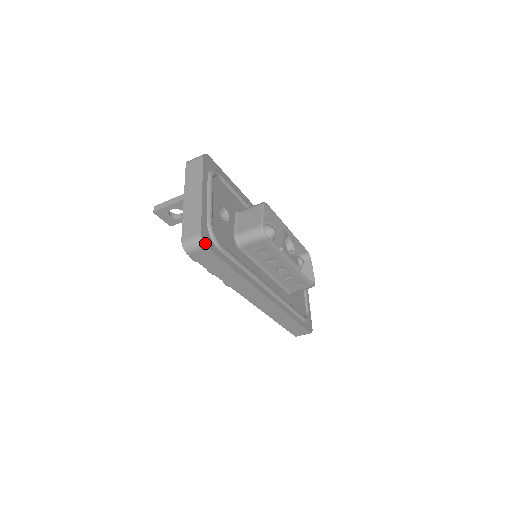
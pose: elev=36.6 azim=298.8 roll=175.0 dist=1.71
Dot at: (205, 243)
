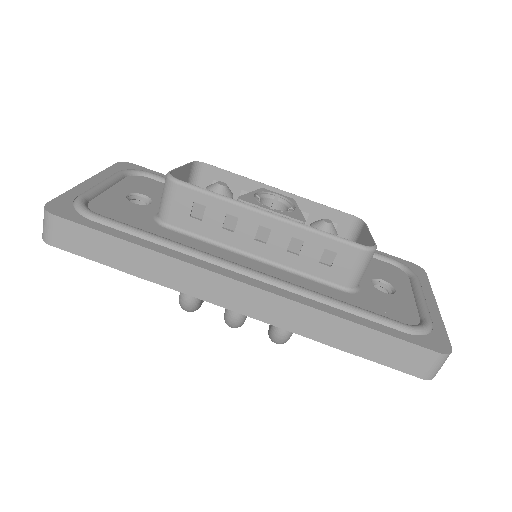
Dot at: (51, 211)
